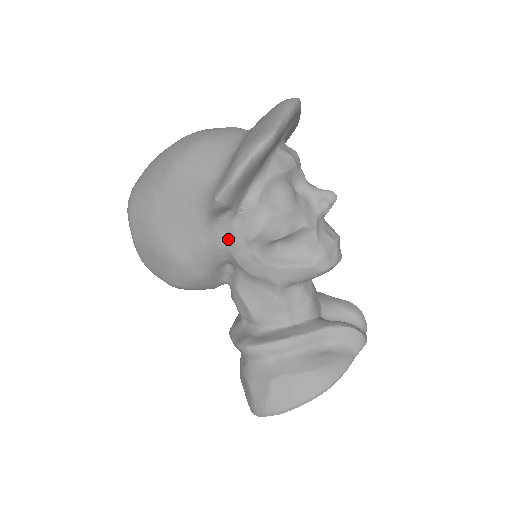
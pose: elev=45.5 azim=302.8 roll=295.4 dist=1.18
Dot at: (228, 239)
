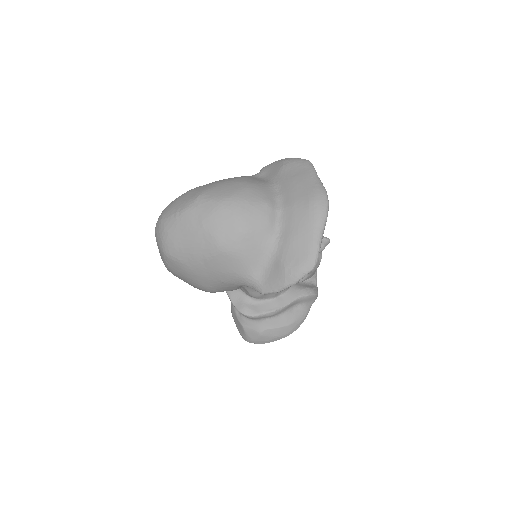
Dot at: occluded
